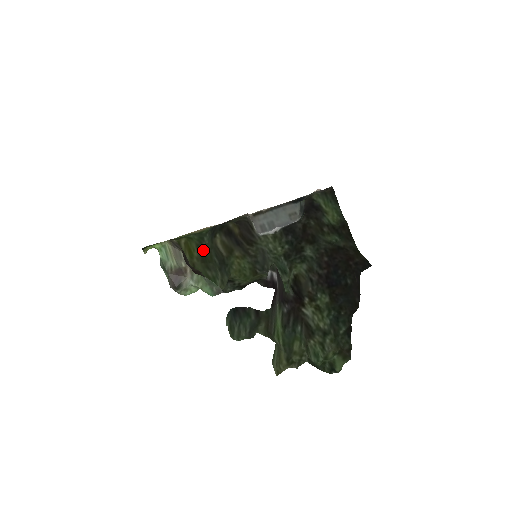
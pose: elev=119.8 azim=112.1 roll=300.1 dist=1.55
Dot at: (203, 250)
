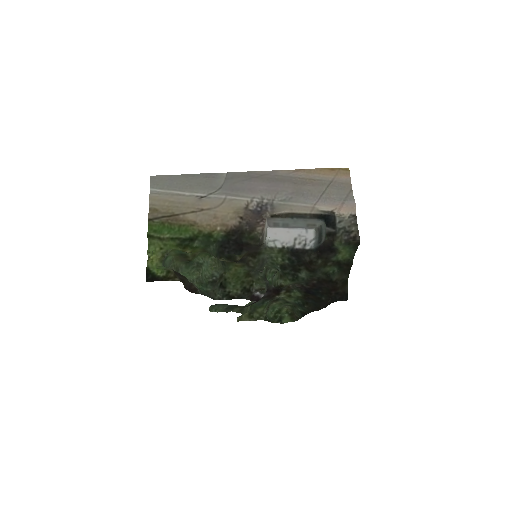
Dot at: (206, 251)
